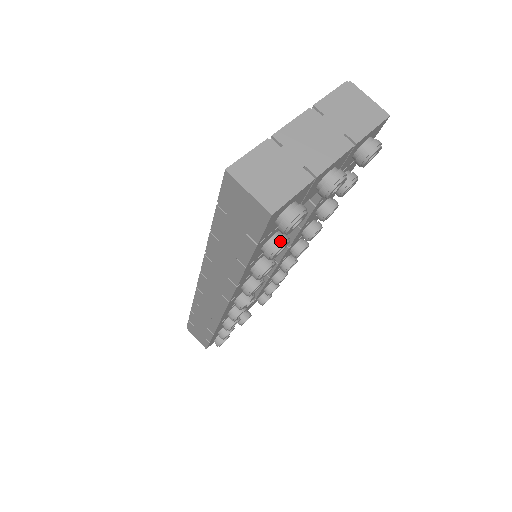
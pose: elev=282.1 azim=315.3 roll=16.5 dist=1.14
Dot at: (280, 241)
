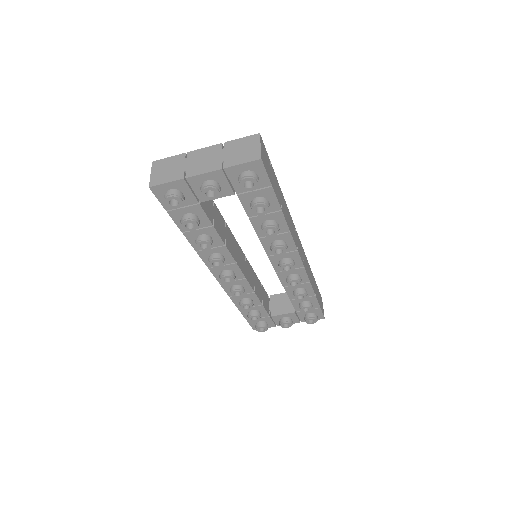
Dot at: (185, 217)
